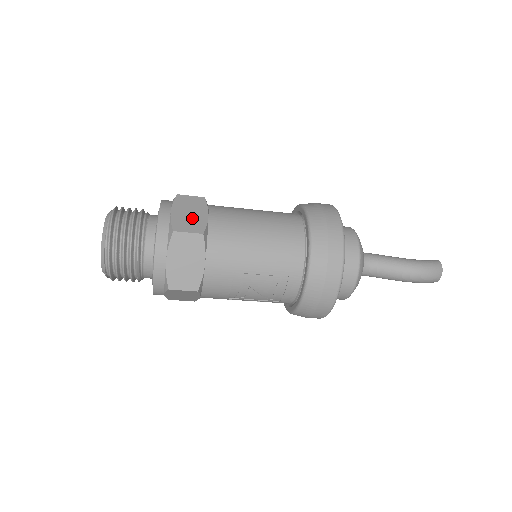
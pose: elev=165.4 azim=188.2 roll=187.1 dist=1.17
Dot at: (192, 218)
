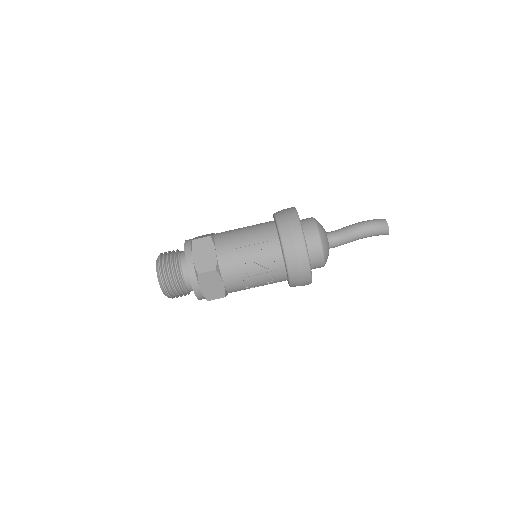
Dot at: (204, 236)
